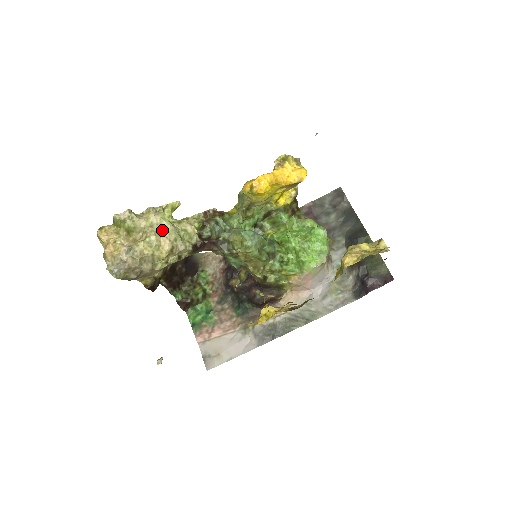
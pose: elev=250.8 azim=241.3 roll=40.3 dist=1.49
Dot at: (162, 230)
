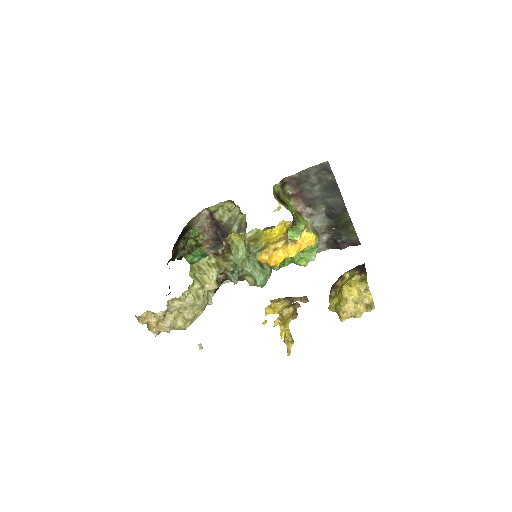
Dot at: (195, 307)
